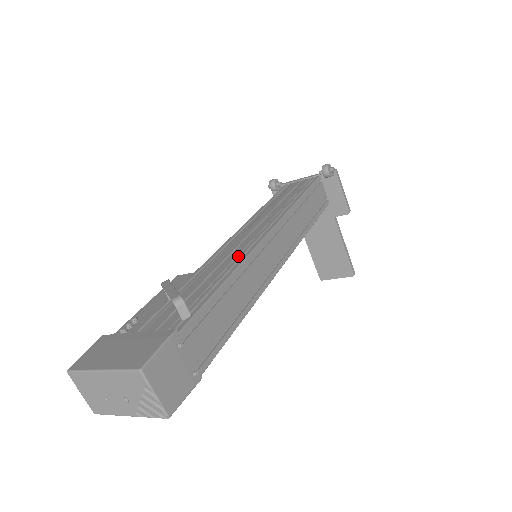
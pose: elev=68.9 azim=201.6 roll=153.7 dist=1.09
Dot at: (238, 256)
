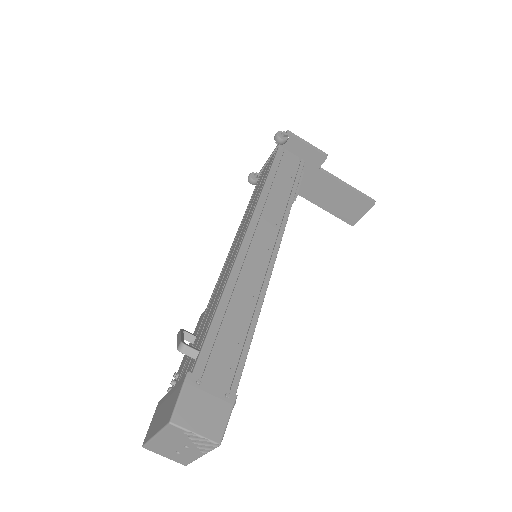
Dot at: (228, 272)
